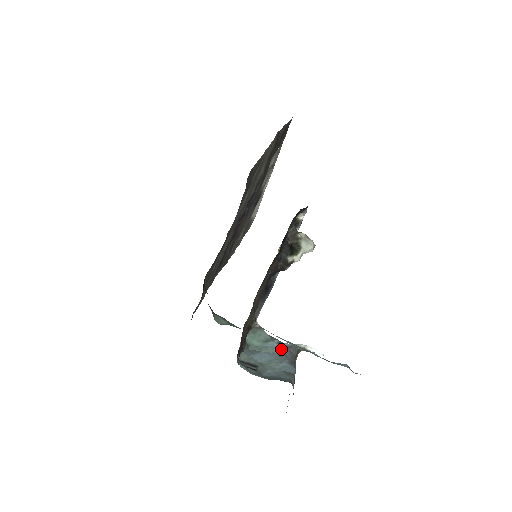
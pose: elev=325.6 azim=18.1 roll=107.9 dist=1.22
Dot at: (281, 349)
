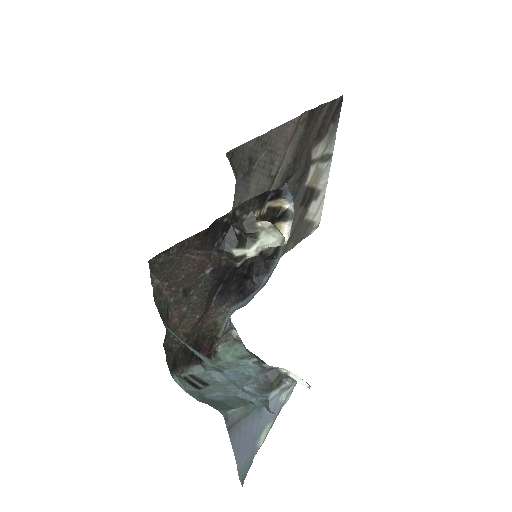
Dot at: (254, 370)
